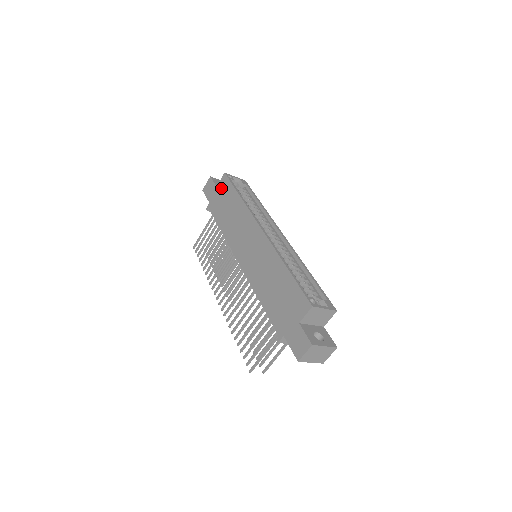
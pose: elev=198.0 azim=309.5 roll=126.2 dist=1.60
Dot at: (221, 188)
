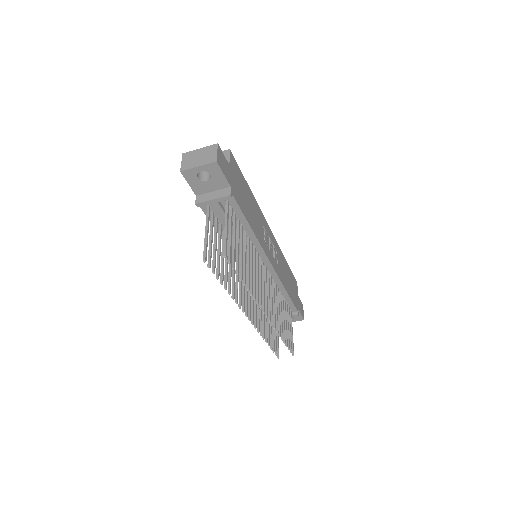
Dot at: occluded
